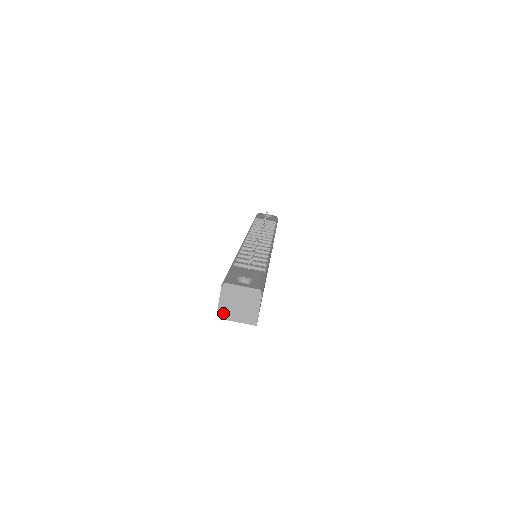
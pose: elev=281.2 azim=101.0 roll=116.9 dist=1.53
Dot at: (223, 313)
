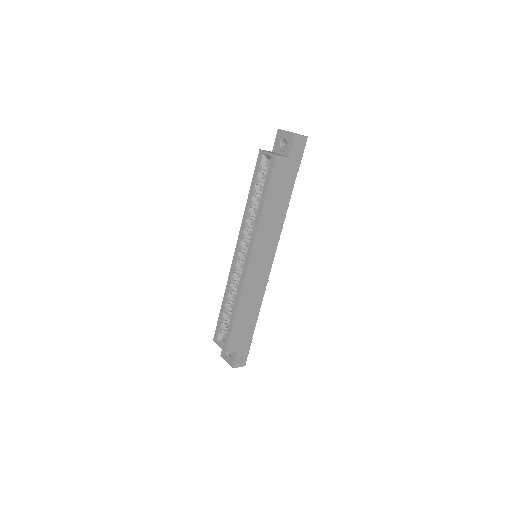
Dot at: (264, 150)
